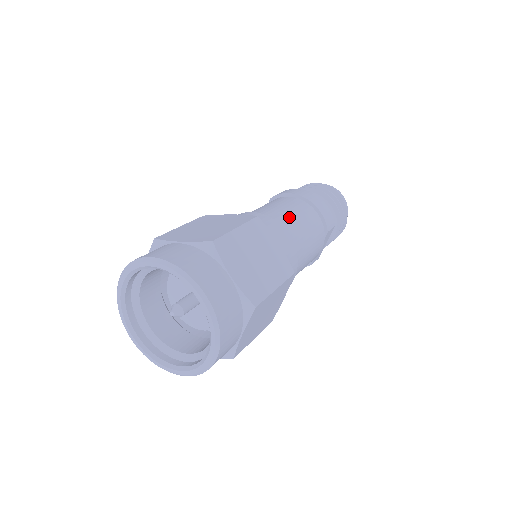
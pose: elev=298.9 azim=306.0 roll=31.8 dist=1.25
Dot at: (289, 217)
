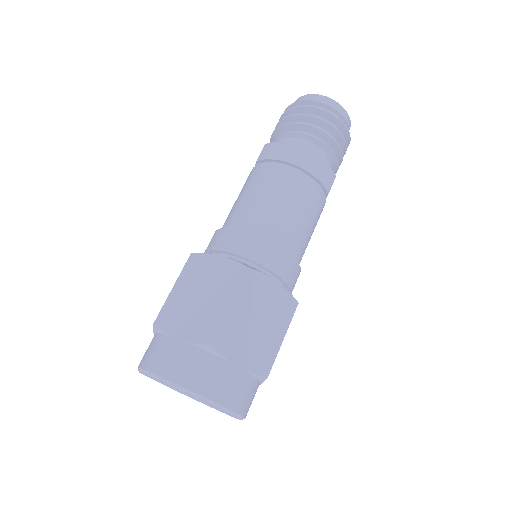
Dot at: (282, 215)
